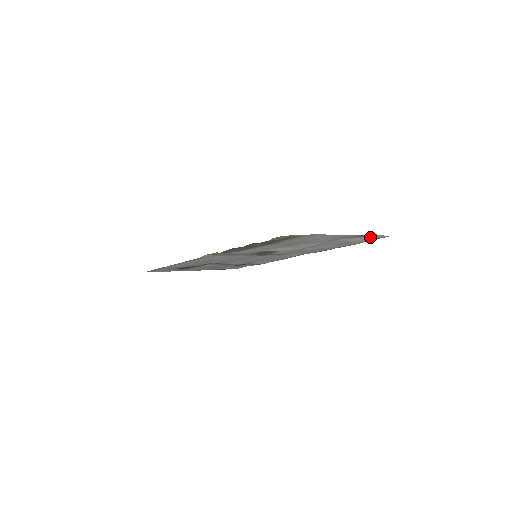
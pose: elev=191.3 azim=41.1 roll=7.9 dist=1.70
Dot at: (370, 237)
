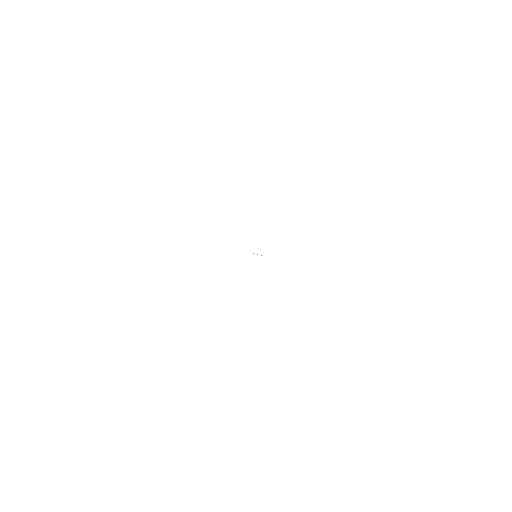
Dot at: occluded
